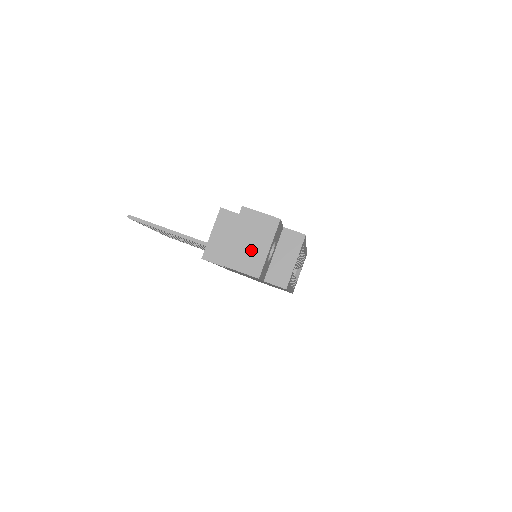
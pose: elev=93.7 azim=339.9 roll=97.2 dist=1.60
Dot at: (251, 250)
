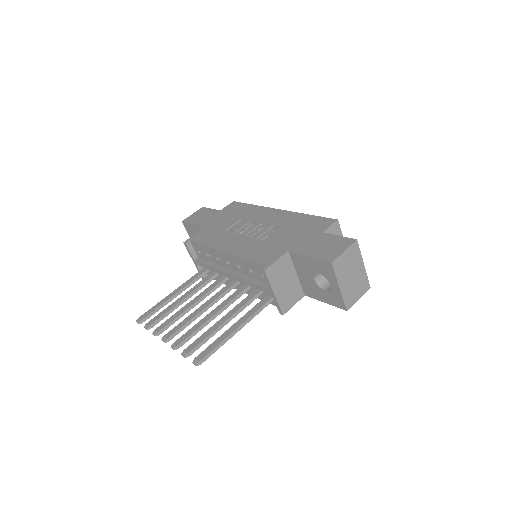
Dot at: (356, 279)
